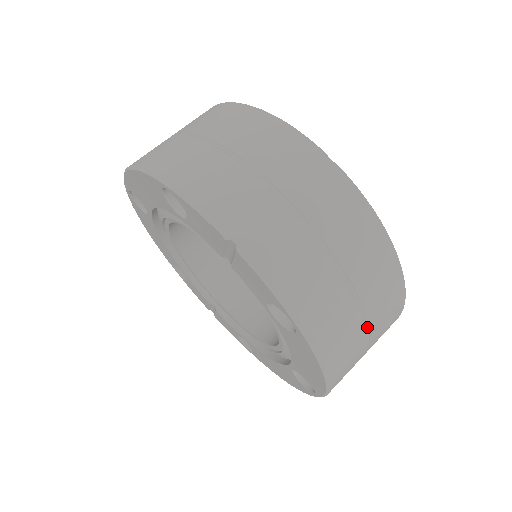
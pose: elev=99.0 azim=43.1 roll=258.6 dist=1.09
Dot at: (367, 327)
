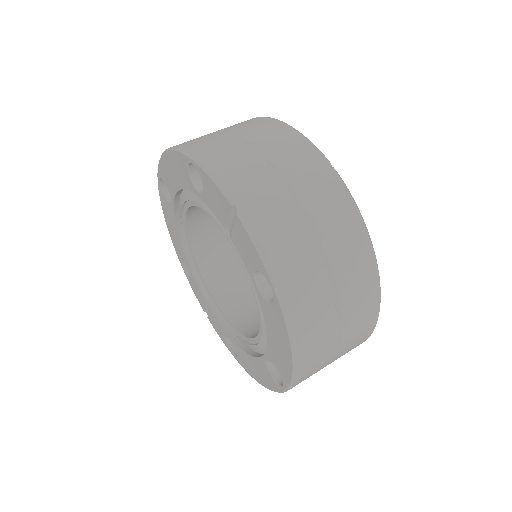
Dot at: (339, 320)
